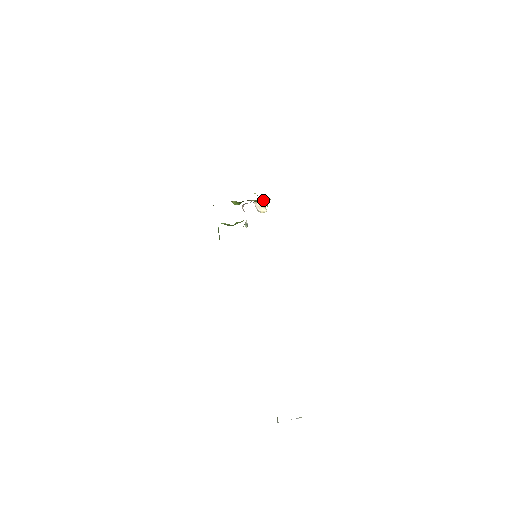
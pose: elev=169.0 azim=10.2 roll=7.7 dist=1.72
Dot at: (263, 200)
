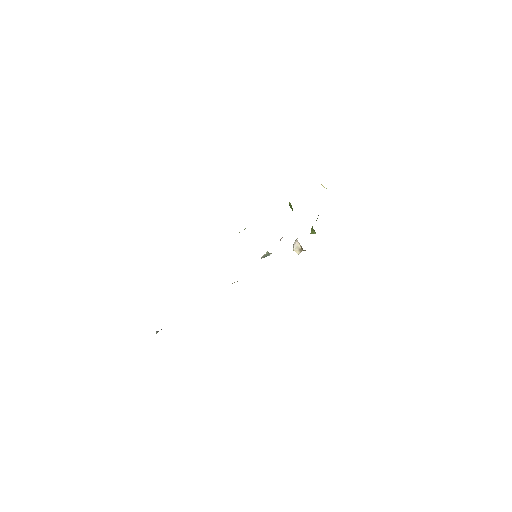
Dot at: (313, 229)
